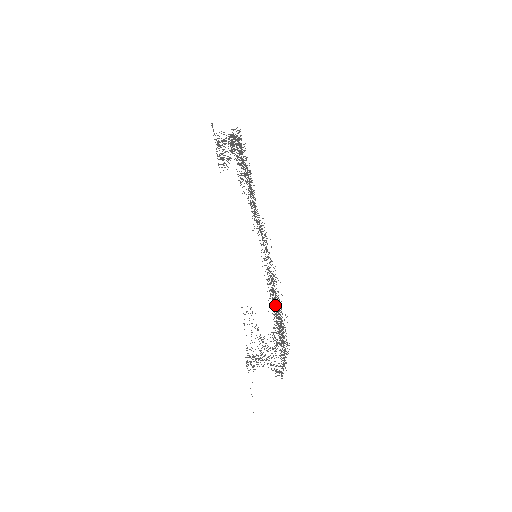
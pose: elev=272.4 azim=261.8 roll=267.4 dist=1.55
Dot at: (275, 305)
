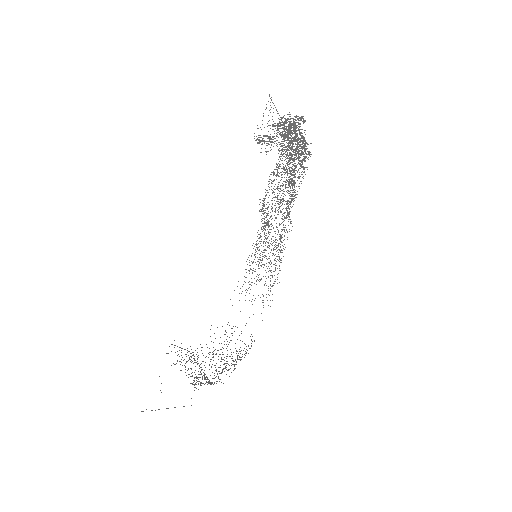
Dot at: occluded
